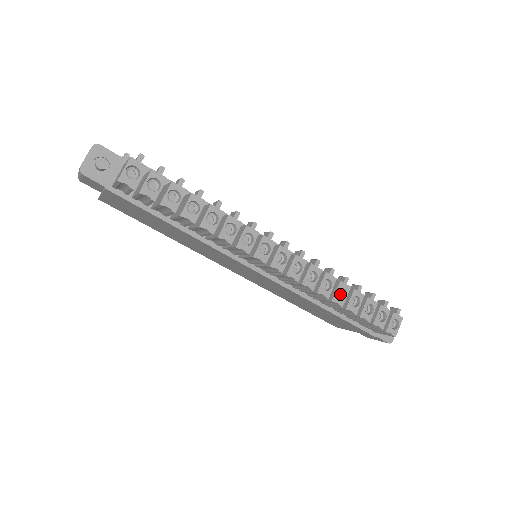
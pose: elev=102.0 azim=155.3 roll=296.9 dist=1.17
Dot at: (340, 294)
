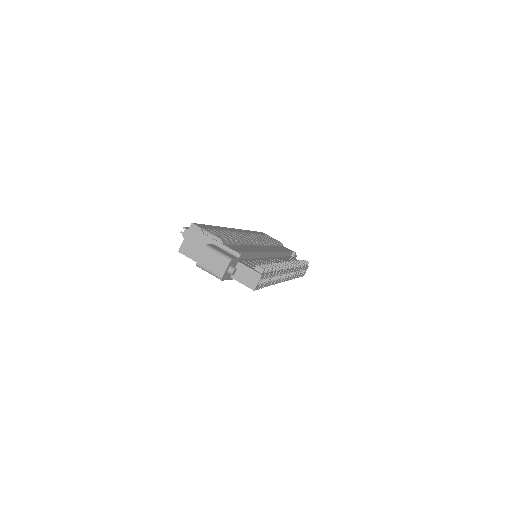
Dot at: occluded
